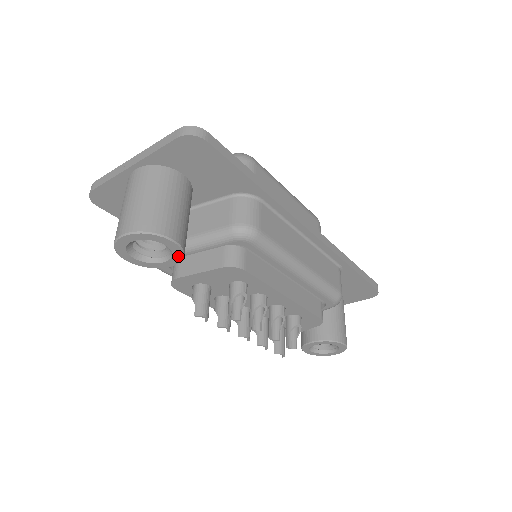
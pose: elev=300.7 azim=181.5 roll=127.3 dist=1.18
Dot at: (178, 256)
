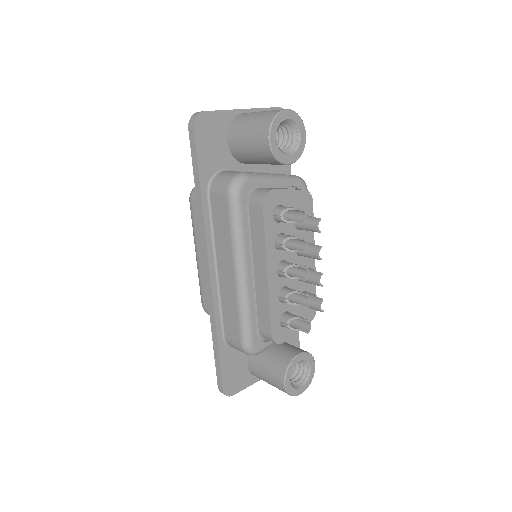
Dot at: (299, 154)
